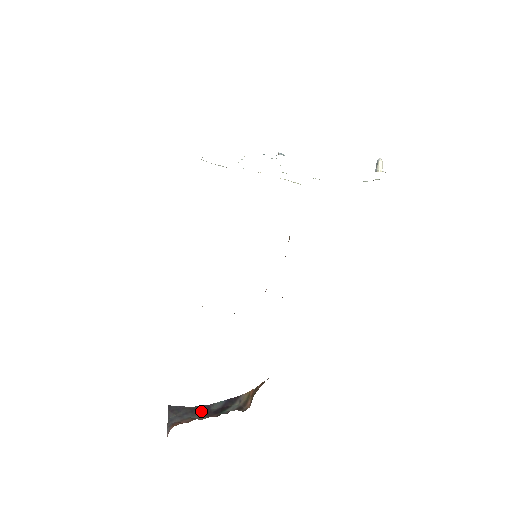
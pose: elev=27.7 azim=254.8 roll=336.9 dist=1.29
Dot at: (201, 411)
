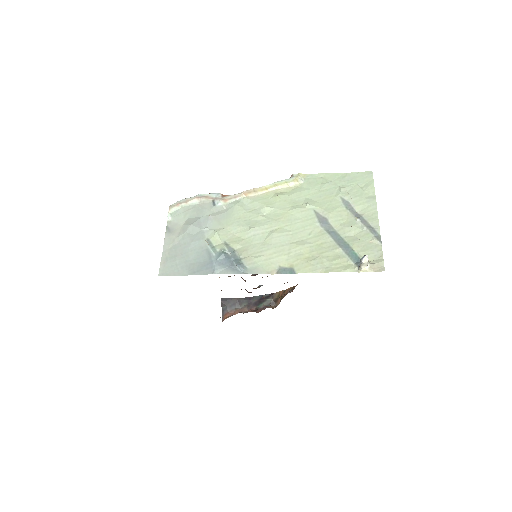
Dot at: (244, 302)
